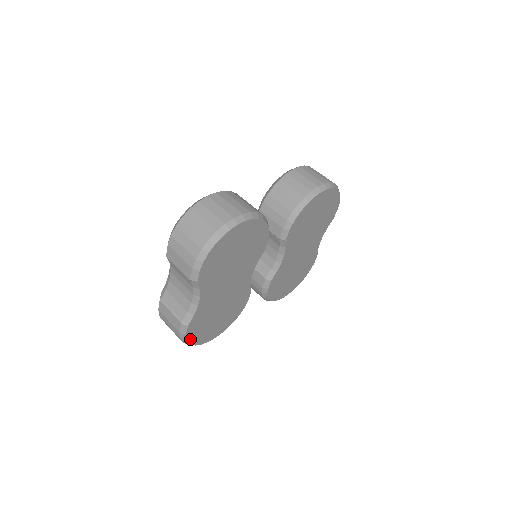
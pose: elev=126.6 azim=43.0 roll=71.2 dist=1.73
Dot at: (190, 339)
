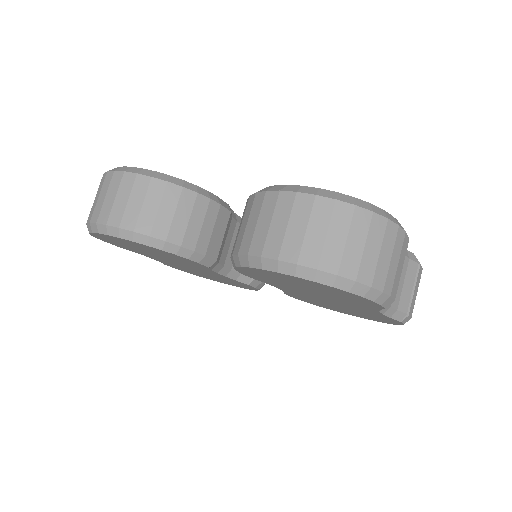
Dot at: (188, 272)
